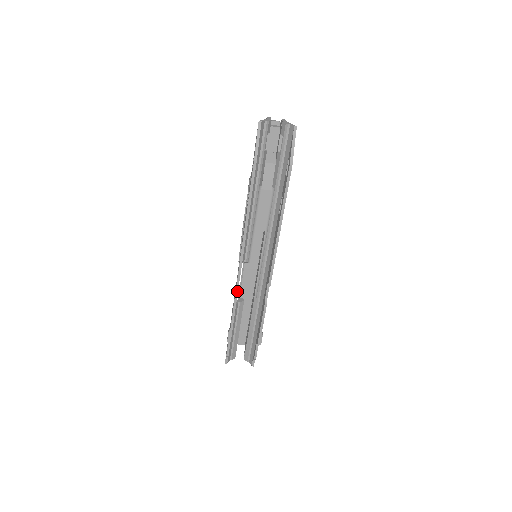
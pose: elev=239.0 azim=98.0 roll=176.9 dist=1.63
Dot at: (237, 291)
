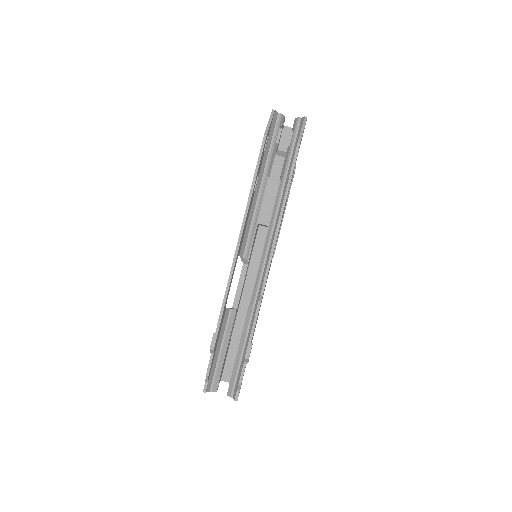
Dot at: (230, 280)
